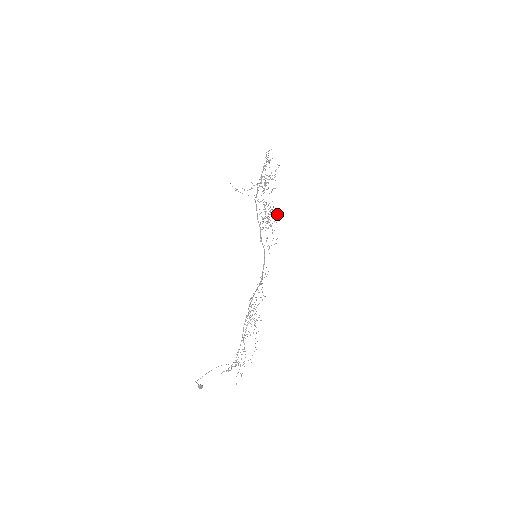
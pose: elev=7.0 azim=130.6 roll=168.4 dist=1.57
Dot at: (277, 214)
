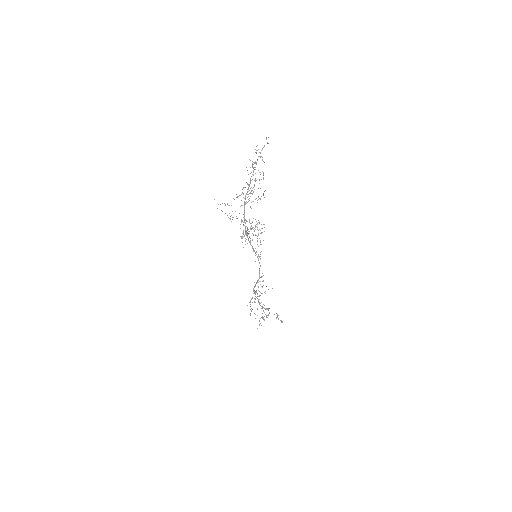
Dot at: occluded
